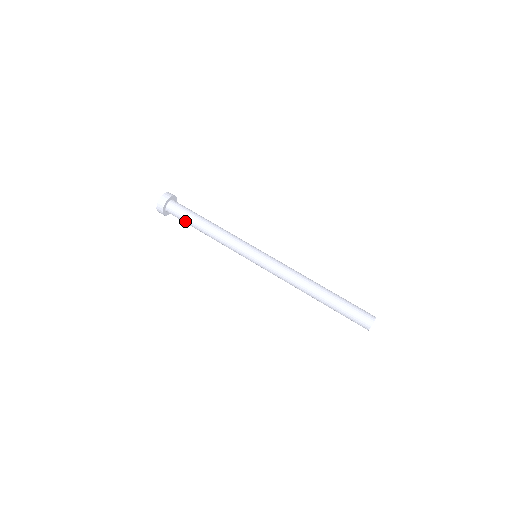
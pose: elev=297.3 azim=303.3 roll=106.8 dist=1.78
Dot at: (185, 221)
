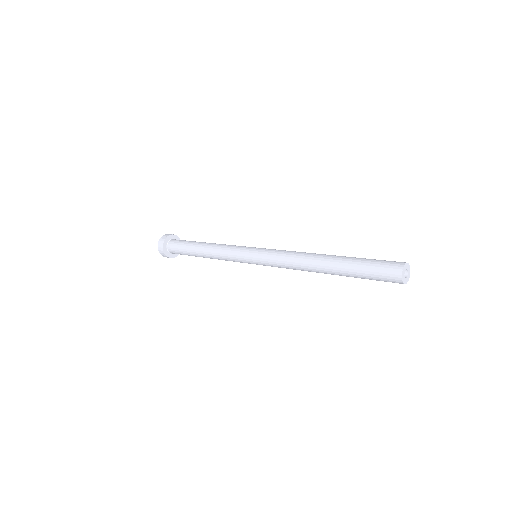
Dot at: (184, 248)
